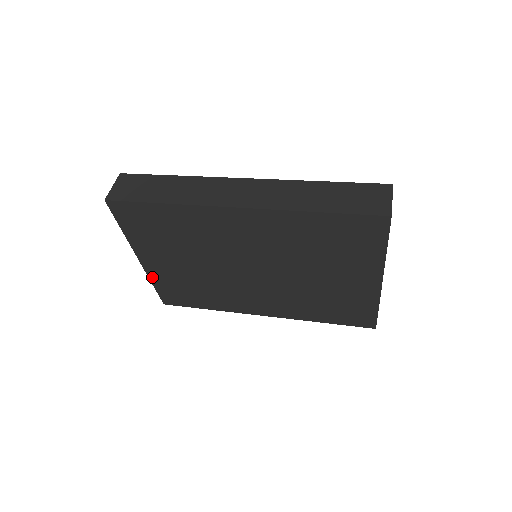
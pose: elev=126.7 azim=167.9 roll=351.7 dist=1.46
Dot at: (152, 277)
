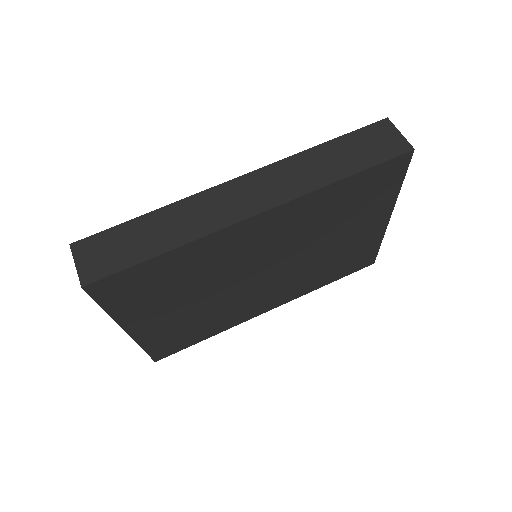
Dot at: (143, 342)
